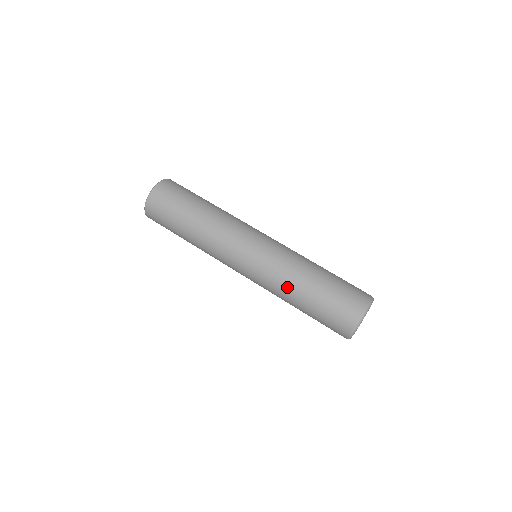
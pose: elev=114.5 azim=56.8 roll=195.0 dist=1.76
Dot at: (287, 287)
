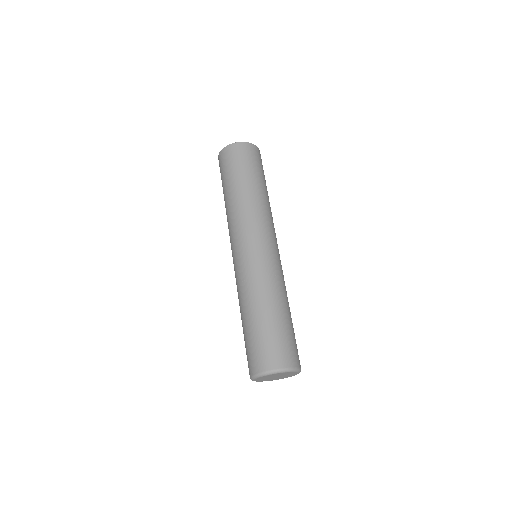
Dot at: (264, 291)
